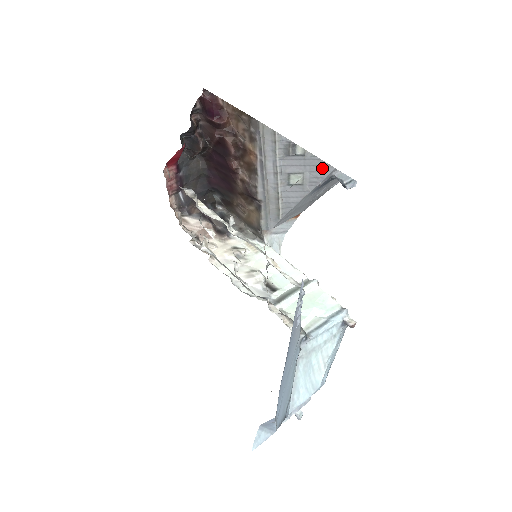
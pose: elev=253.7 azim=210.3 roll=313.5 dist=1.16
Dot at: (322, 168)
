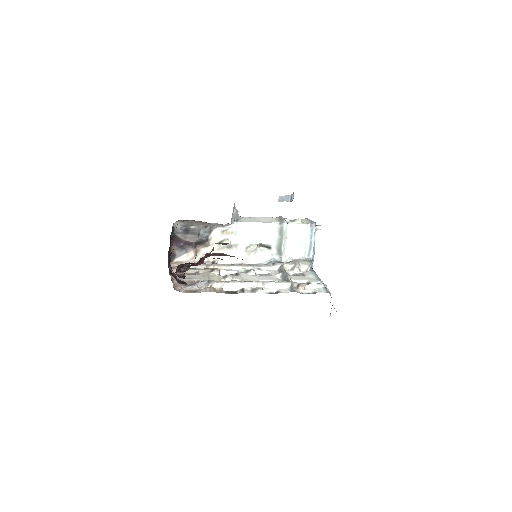
Dot at: occluded
